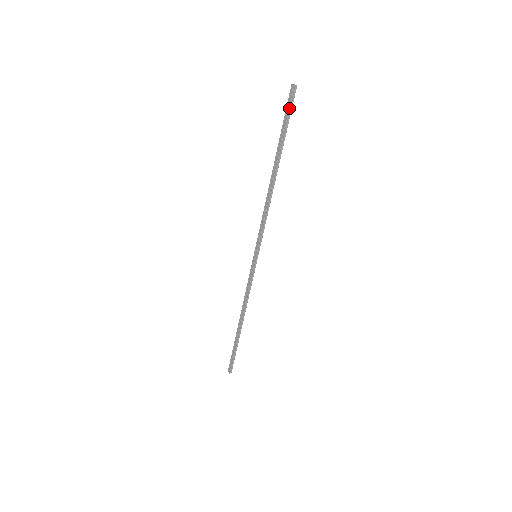
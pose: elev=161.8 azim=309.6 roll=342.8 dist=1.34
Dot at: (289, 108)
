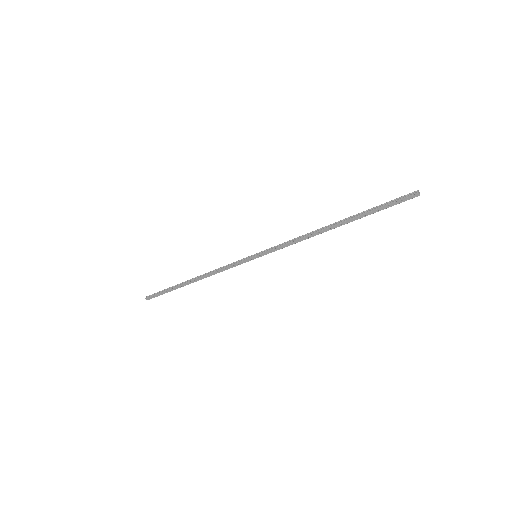
Dot at: occluded
